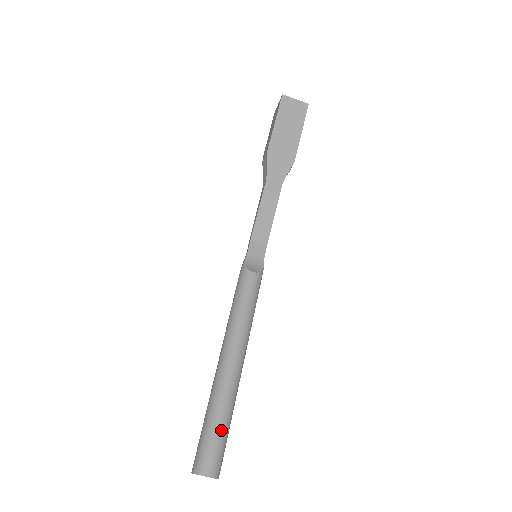
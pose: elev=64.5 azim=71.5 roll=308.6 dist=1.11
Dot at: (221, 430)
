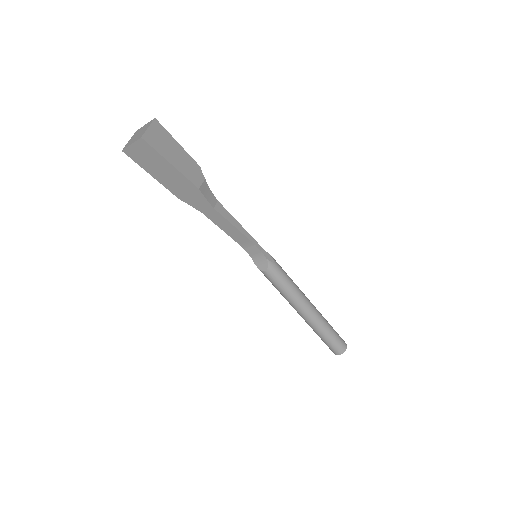
Dot at: (327, 340)
